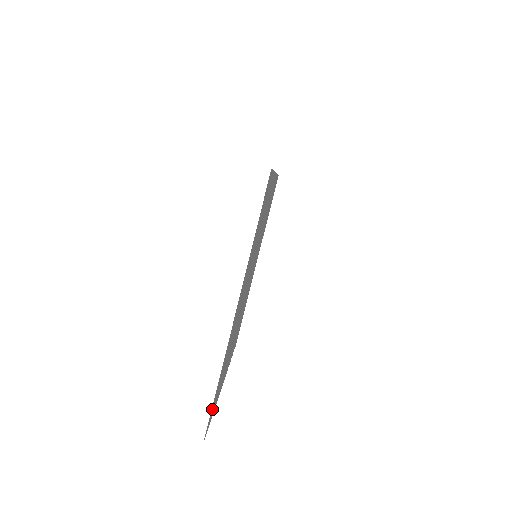
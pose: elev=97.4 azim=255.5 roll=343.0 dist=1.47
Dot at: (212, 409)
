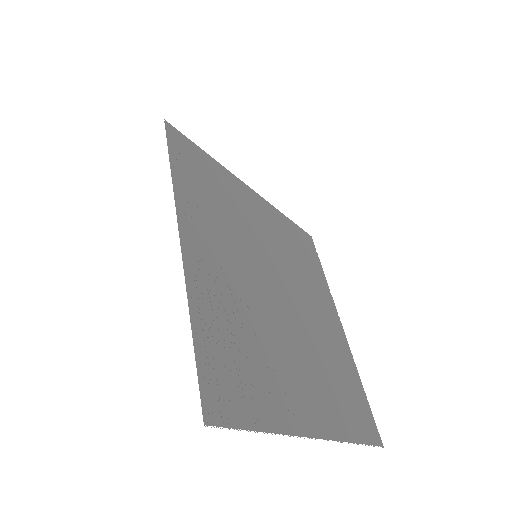
Dot at: (366, 428)
